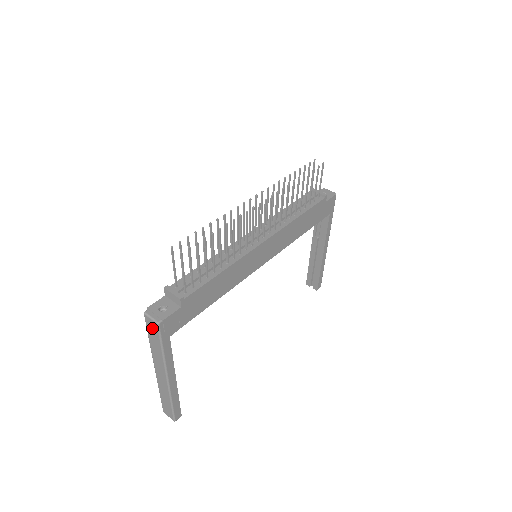
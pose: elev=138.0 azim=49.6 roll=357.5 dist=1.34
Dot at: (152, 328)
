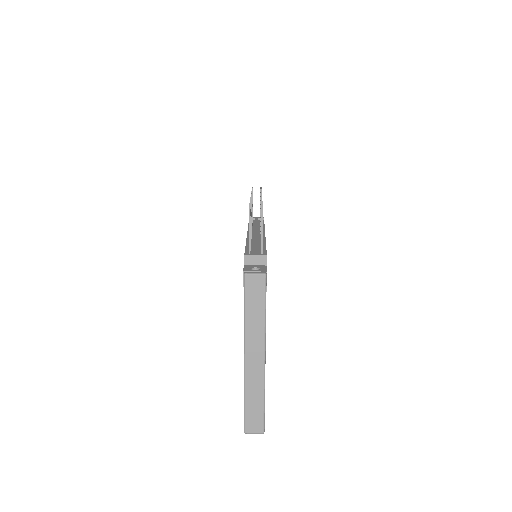
Dot at: (255, 288)
